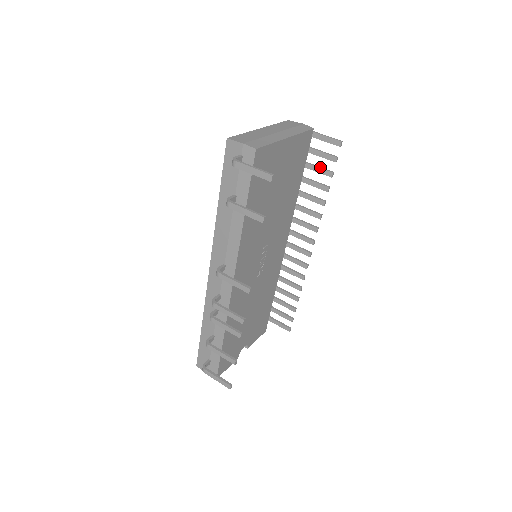
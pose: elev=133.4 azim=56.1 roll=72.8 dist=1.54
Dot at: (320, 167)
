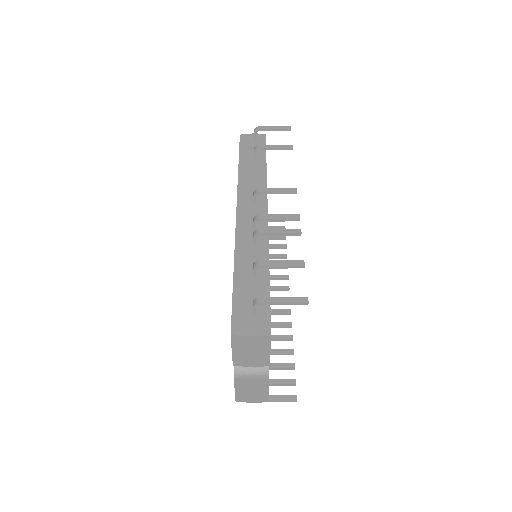
Dot at: (273, 236)
